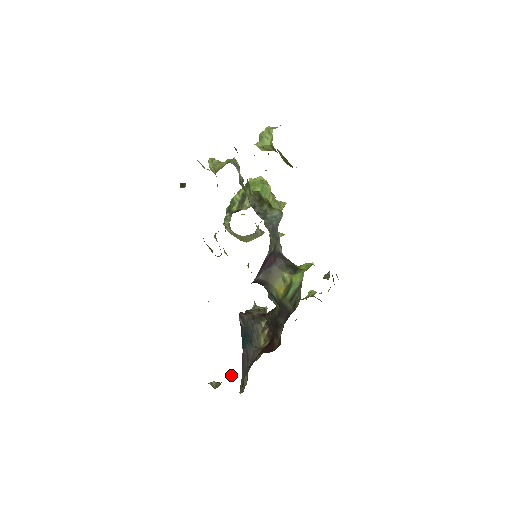
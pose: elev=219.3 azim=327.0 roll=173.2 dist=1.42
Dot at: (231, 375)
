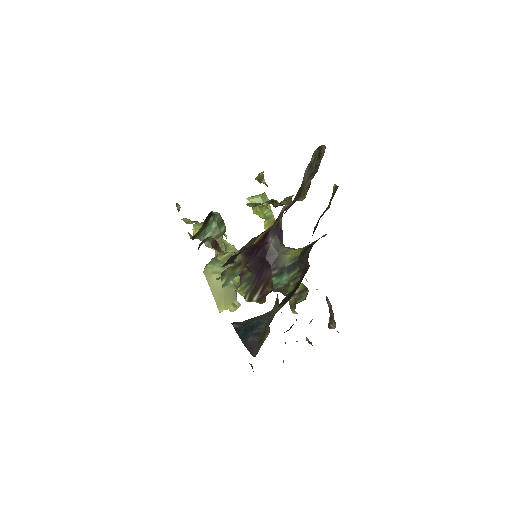
Dot at: occluded
